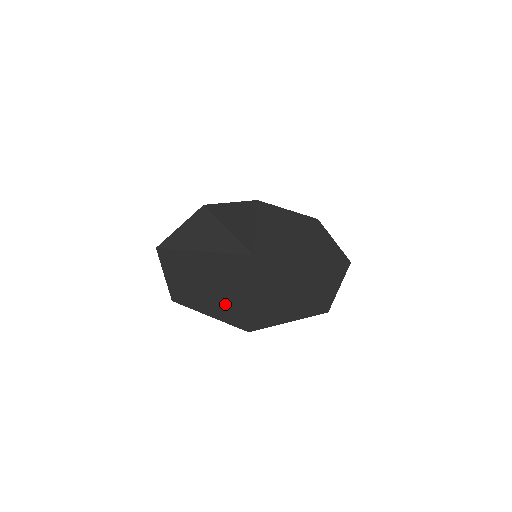
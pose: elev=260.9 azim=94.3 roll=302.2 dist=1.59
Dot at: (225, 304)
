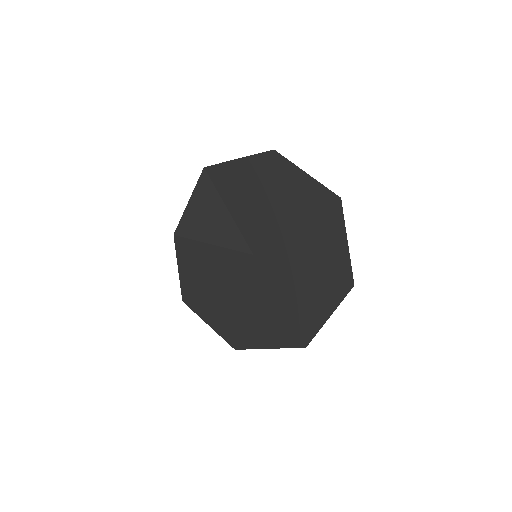
Dot at: (271, 330)
